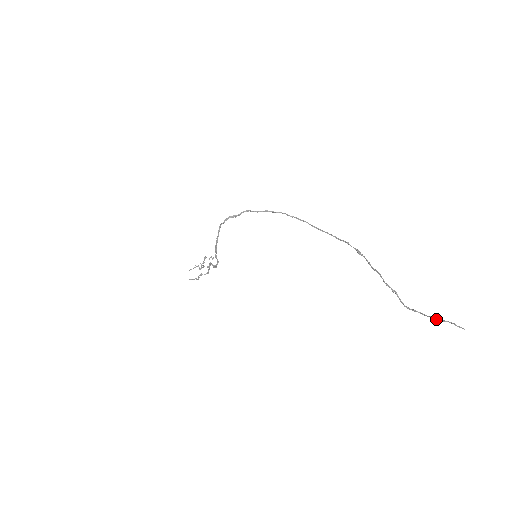
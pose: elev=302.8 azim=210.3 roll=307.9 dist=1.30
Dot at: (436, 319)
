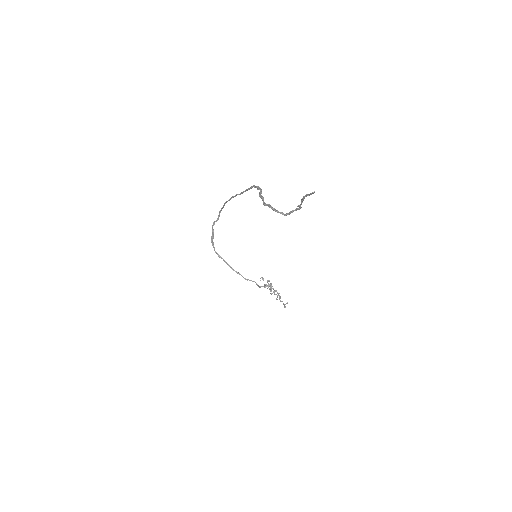
Dot at: (299, 205)
